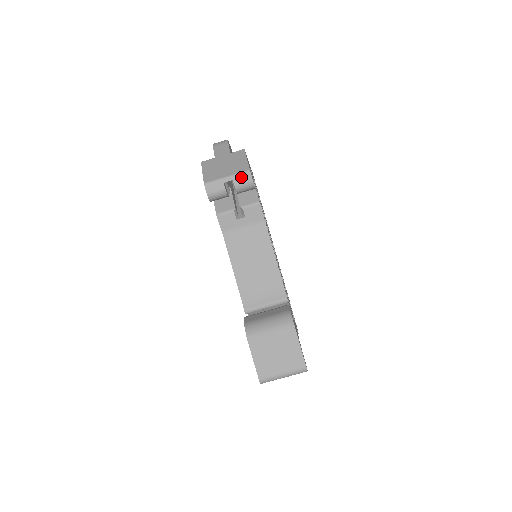
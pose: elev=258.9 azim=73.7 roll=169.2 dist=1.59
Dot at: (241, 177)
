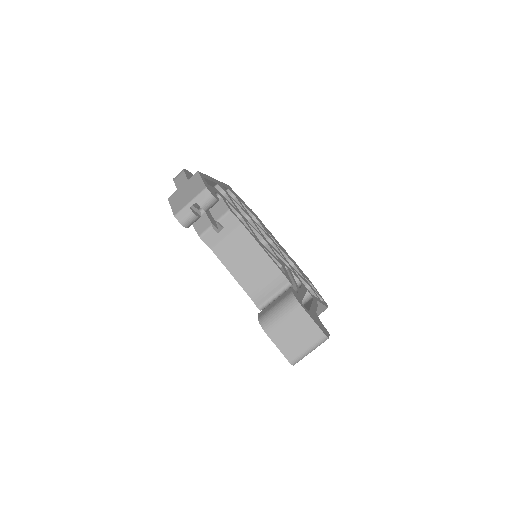
Dot at: (201, 197)
